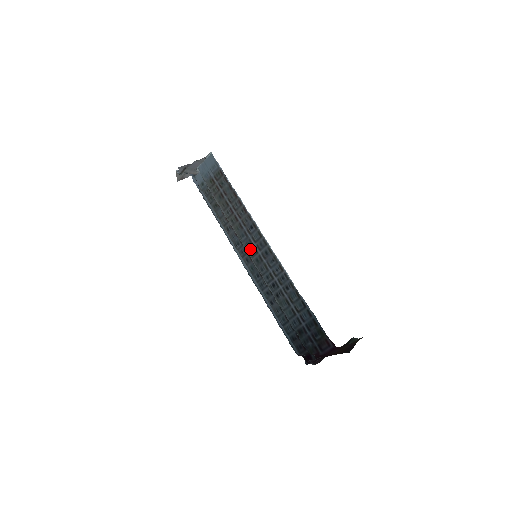
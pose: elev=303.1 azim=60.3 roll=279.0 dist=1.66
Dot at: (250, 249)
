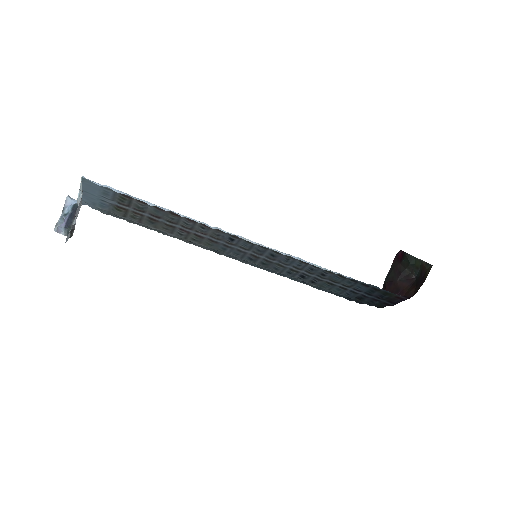
Dot at: (245, 257)
